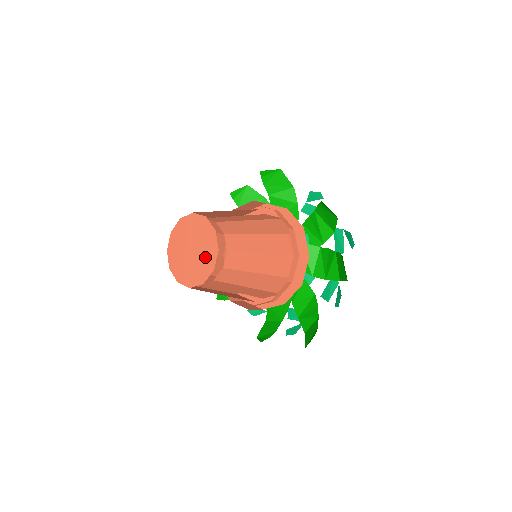
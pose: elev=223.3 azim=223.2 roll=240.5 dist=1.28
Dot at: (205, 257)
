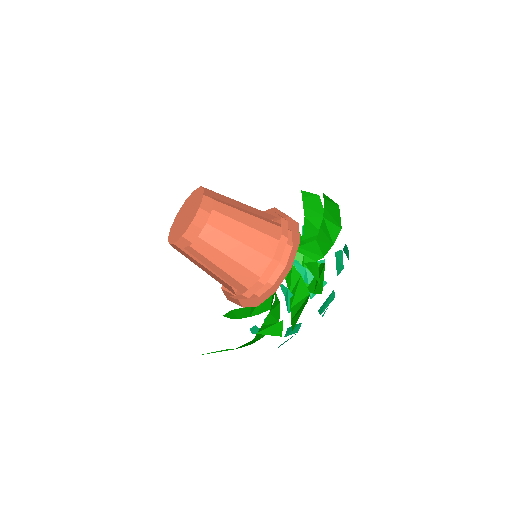
Dot at: (182, 228)
